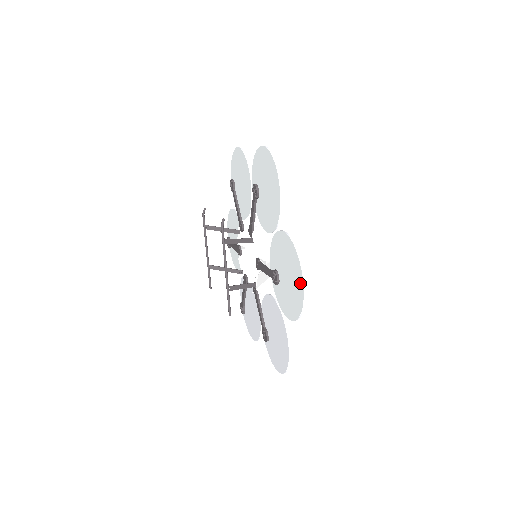
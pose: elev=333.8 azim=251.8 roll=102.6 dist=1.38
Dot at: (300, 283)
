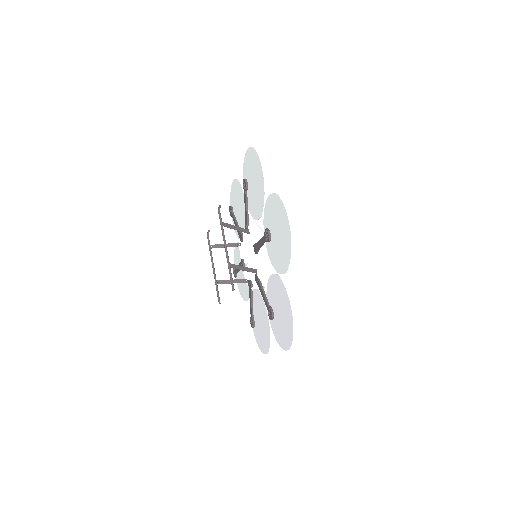
Dot at: (286, 220)
